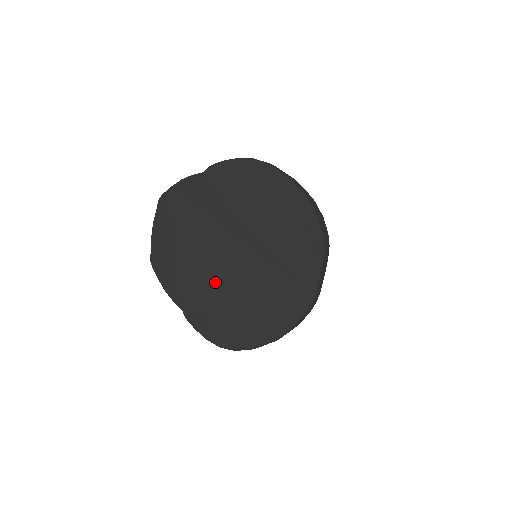
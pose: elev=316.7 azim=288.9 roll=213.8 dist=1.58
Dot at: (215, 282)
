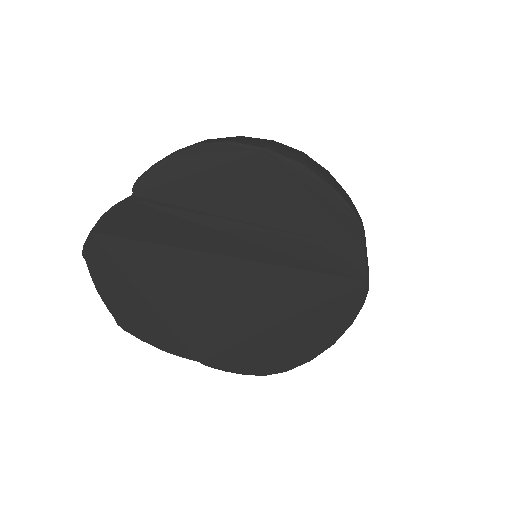
Dot at: (226, 317)
